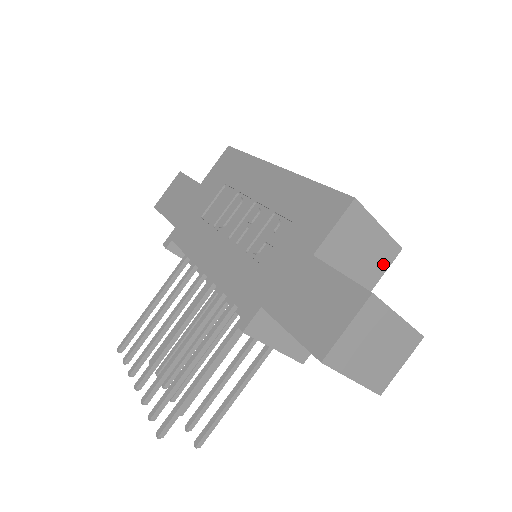
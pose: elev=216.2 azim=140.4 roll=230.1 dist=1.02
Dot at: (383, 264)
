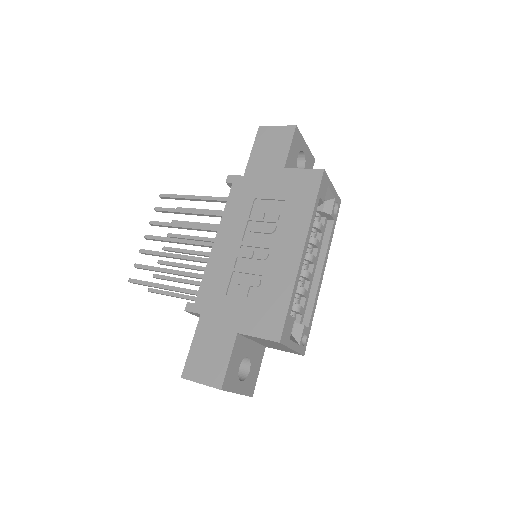
Dot at: (286, 351)
